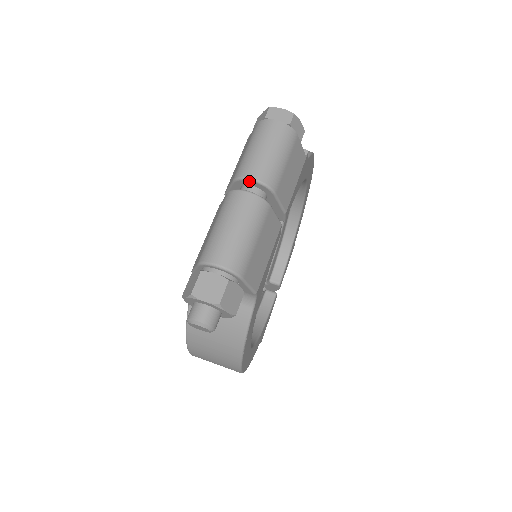
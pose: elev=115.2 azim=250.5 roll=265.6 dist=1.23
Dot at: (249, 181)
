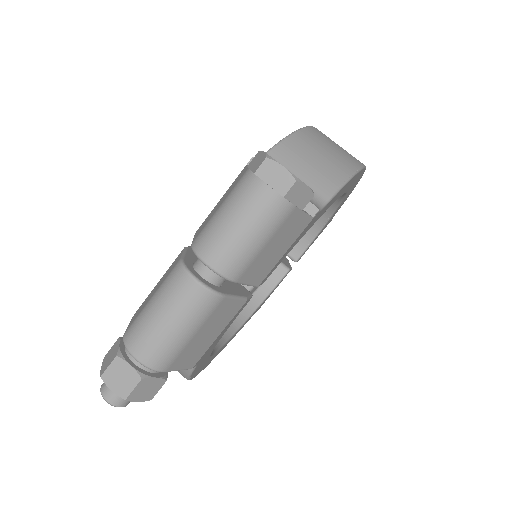
Dot at: (203, 263)
